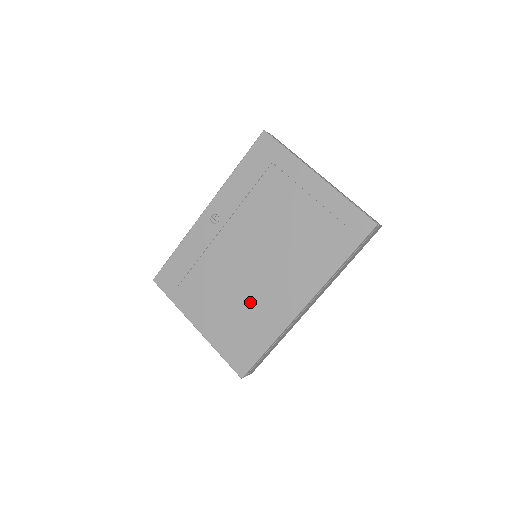
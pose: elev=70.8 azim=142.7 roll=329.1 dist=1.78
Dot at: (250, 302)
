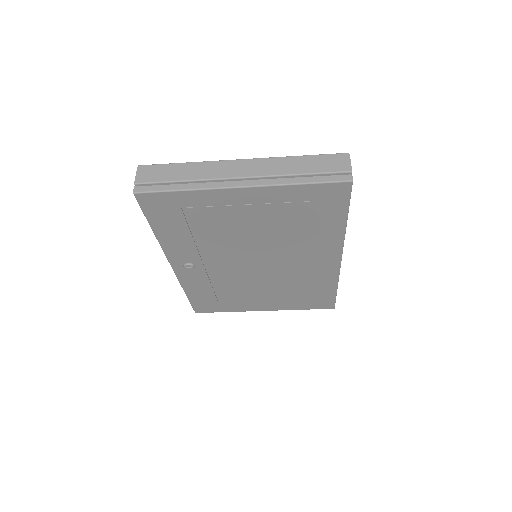
Dot at: (290, 282)
